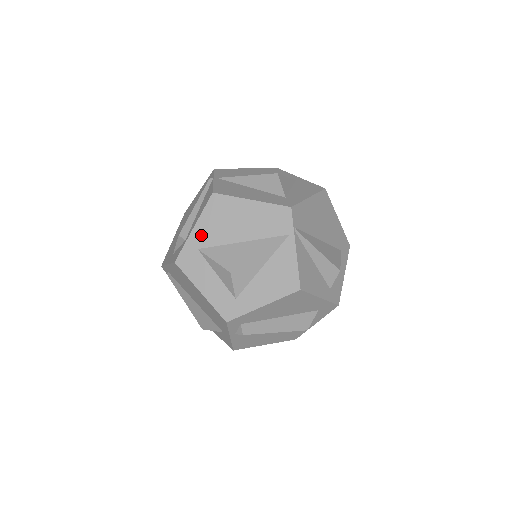
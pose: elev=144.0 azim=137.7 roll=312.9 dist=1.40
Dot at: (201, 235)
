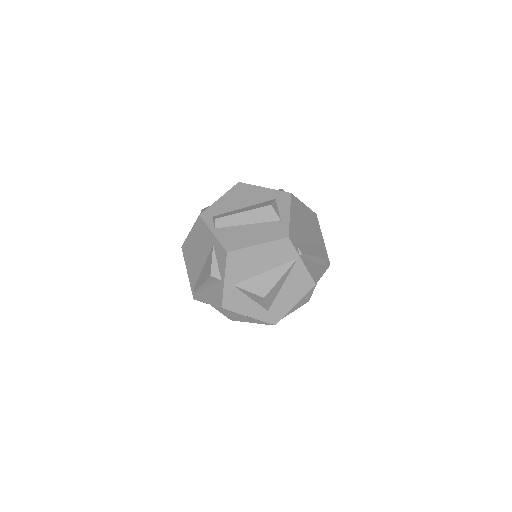
Dot at: occluded
